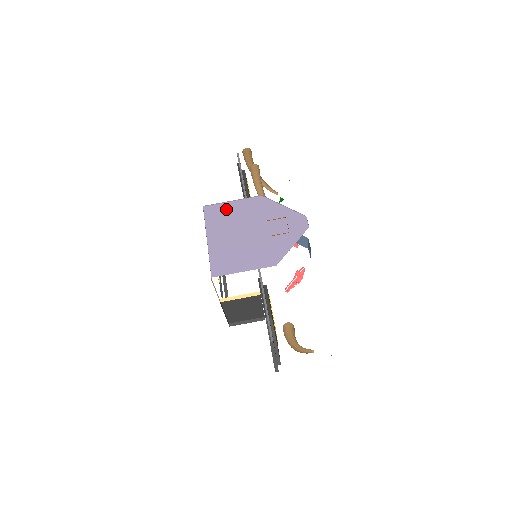
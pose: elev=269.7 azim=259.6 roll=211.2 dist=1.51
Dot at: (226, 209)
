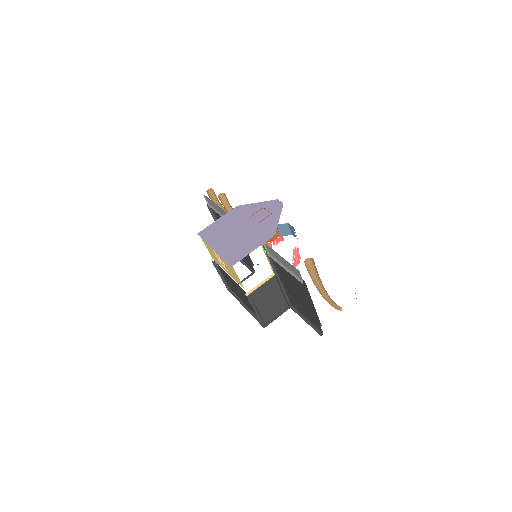
Dot at: (216, 226)
